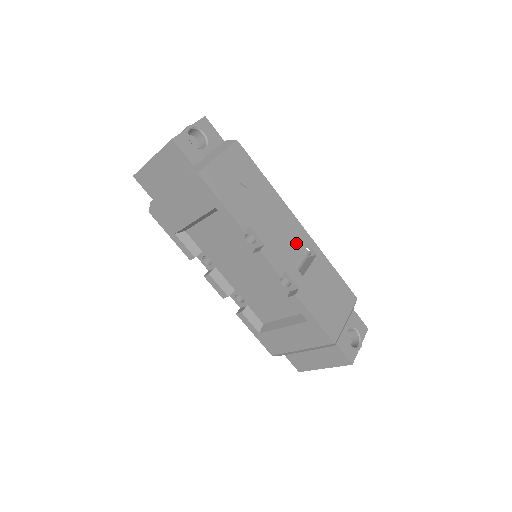
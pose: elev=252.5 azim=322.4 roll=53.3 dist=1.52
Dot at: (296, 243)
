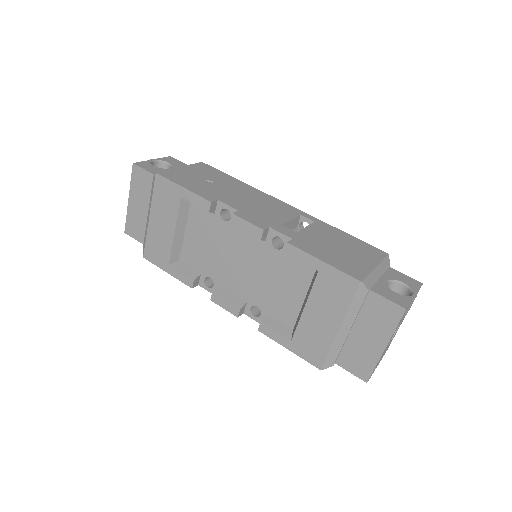
Dot at: (283, 213)
